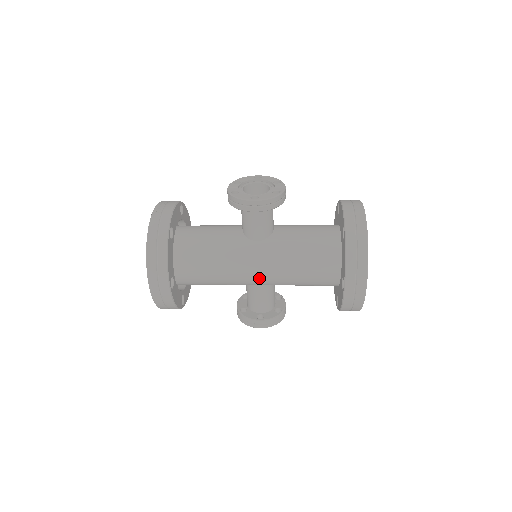
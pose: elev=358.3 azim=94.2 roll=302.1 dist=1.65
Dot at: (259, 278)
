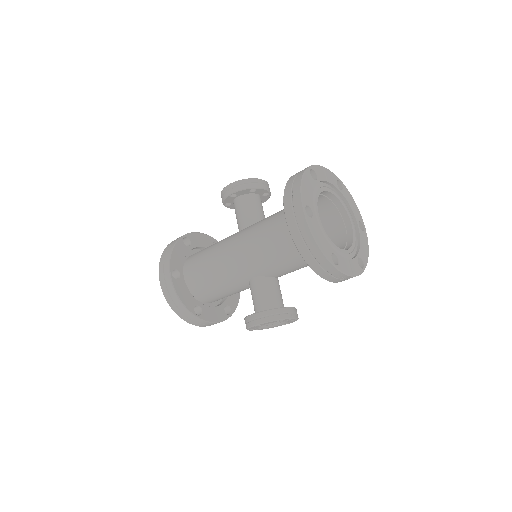
Dot at: (242, 258)
